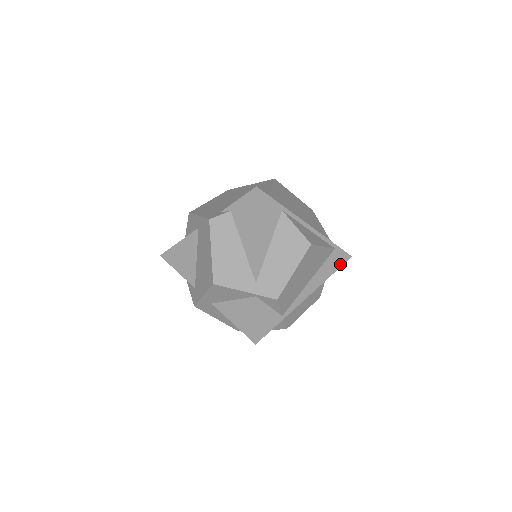
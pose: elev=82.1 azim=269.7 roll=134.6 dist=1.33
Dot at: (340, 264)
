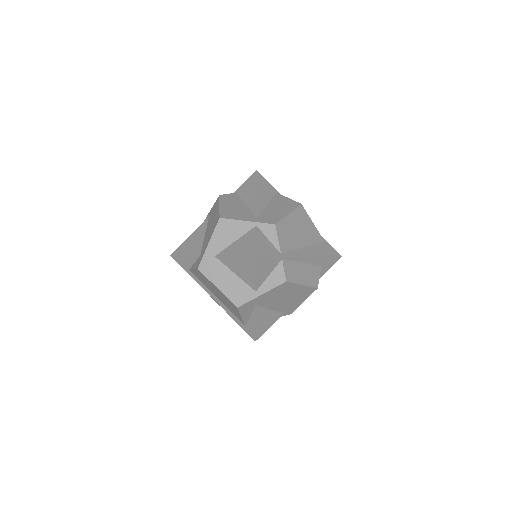
Dot at: (331, 255)
